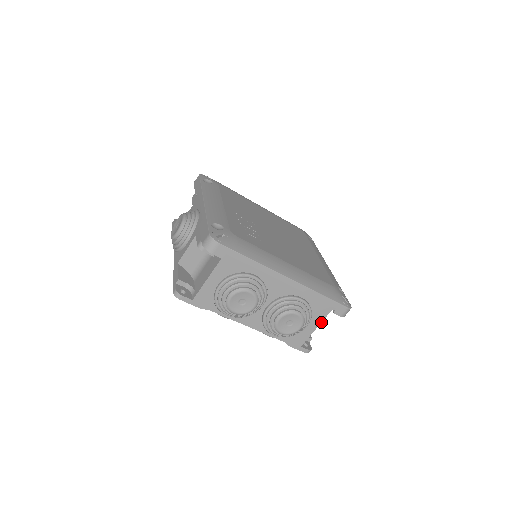
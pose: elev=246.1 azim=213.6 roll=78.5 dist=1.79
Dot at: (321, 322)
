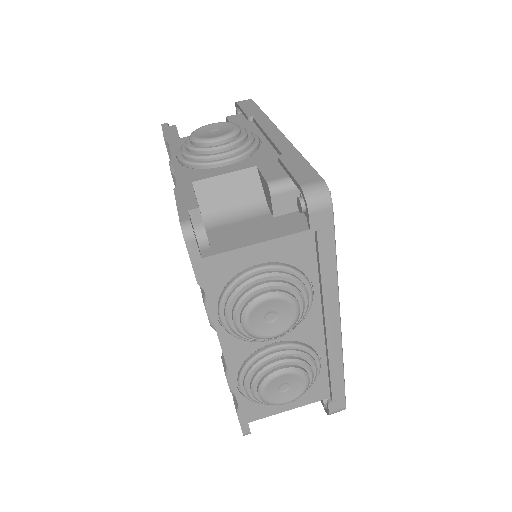
Dot at: (302, 405)
